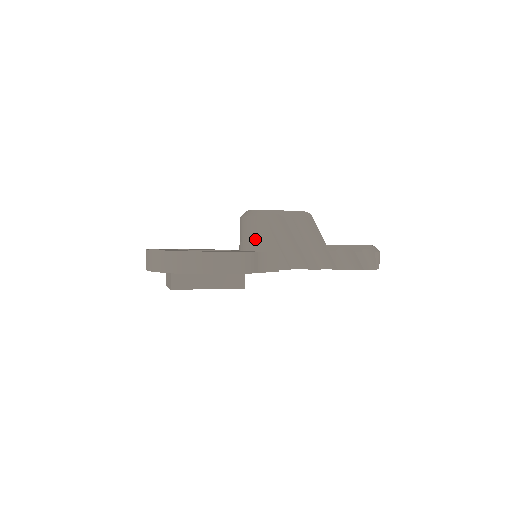
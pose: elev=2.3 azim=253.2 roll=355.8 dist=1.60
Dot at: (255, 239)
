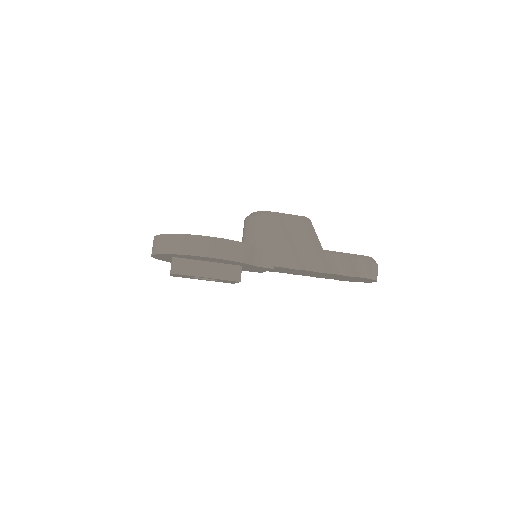
Dot at: (254, 236)
